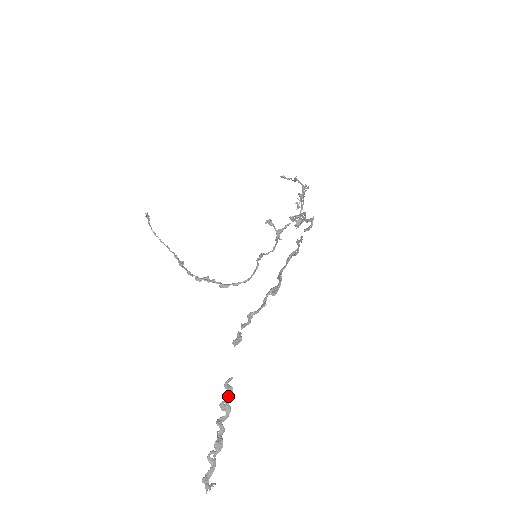
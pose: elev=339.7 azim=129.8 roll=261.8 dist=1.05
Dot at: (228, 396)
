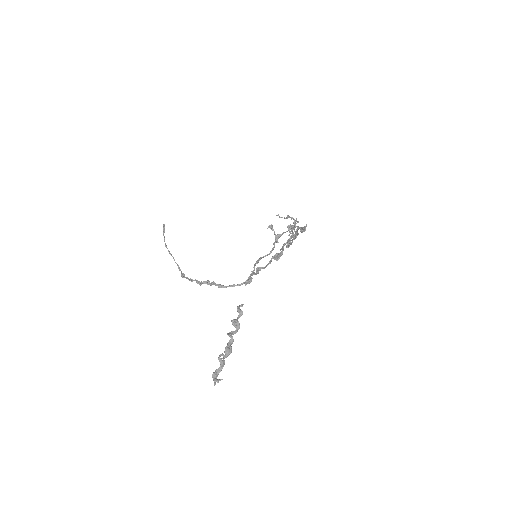
Dot at: (238, 318)
